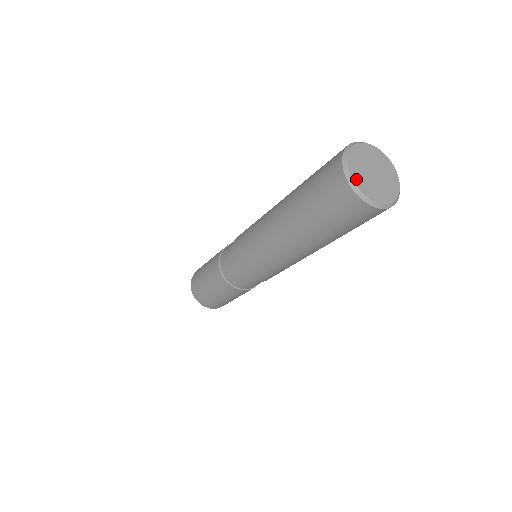
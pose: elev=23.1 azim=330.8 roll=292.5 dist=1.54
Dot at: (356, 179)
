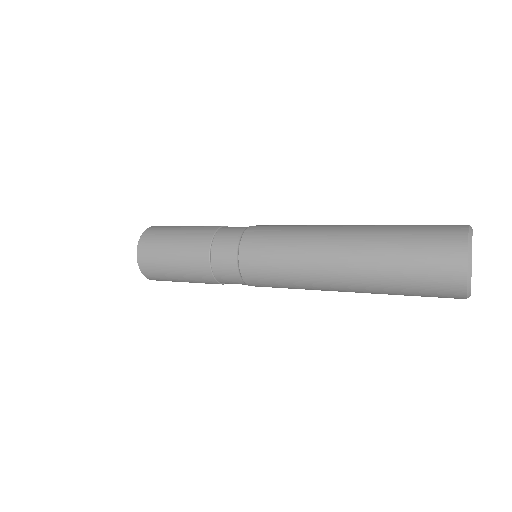
Dot at: occluded
